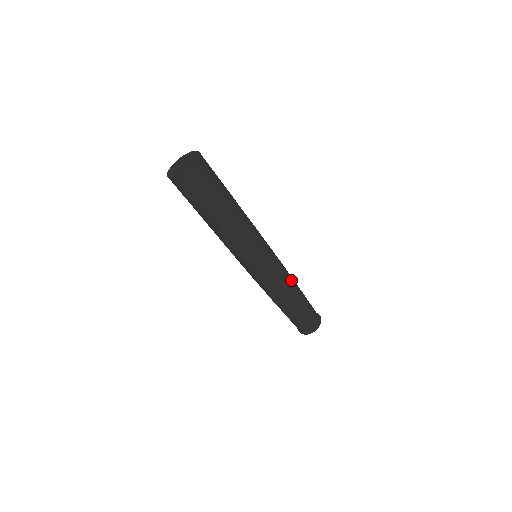
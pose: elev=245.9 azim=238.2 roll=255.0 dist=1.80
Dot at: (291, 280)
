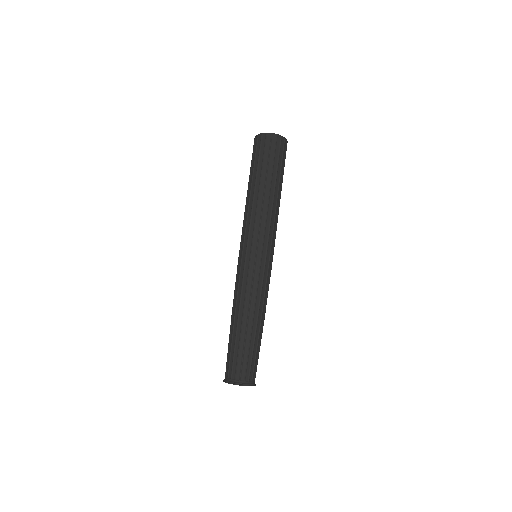
Dot at: (266, 304)
